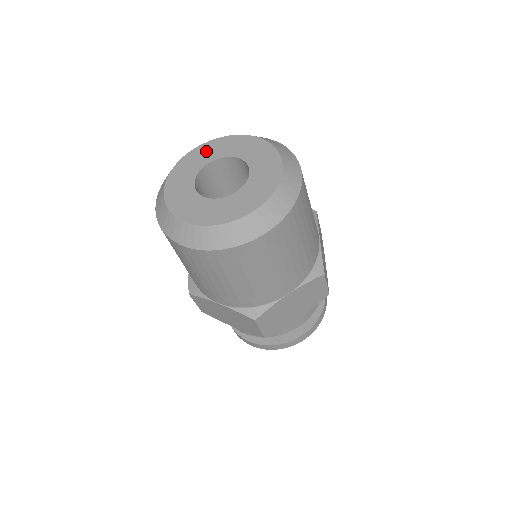
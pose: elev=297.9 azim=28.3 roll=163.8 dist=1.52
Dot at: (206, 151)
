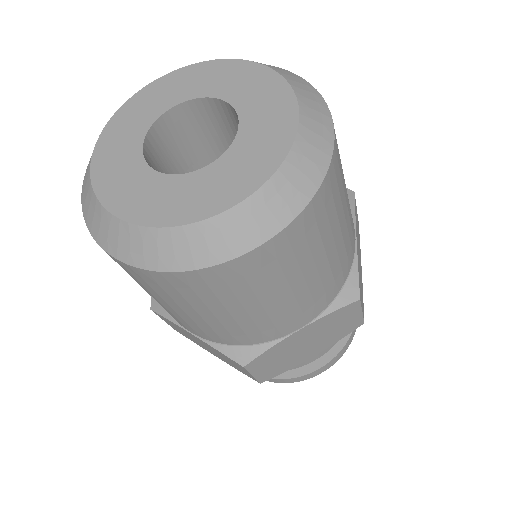
Dot at: (171, 86)
